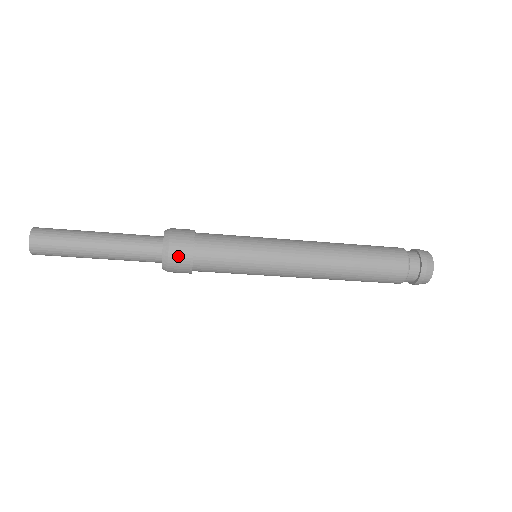
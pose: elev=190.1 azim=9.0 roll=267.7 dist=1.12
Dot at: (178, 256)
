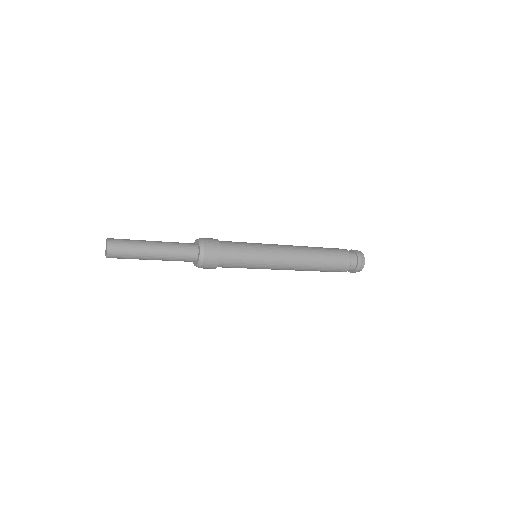
Dot at: (209, 263)
